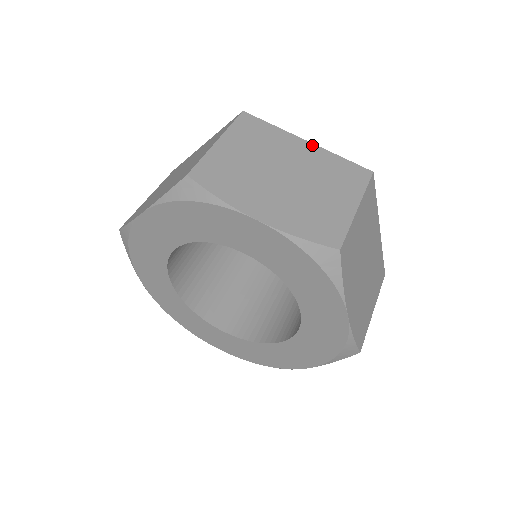
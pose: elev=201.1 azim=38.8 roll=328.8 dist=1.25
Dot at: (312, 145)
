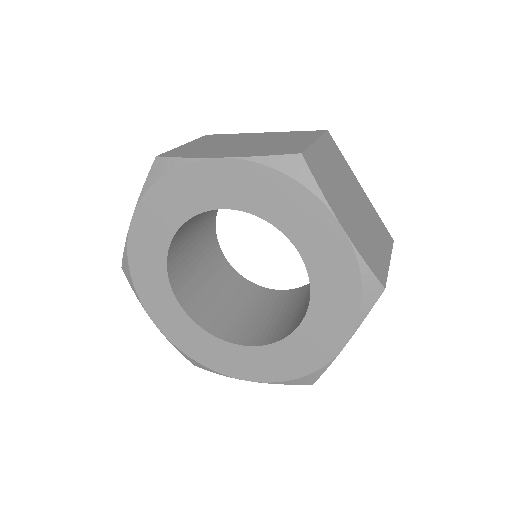
Dot at: (364, 192)
